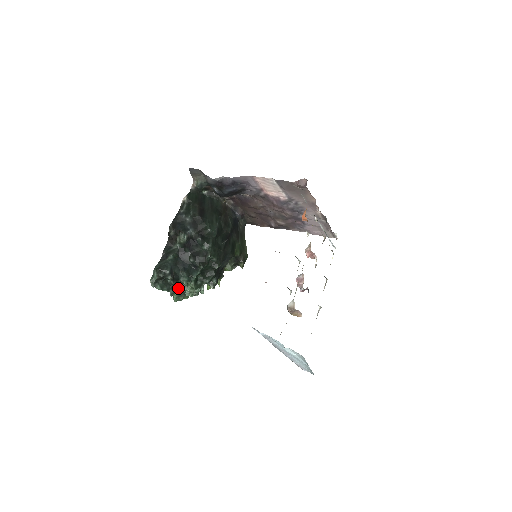
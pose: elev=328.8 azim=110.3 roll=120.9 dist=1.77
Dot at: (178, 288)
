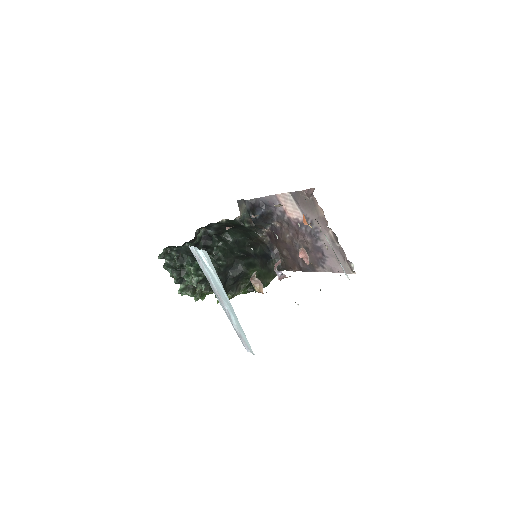
Dot at: (183, 276)
